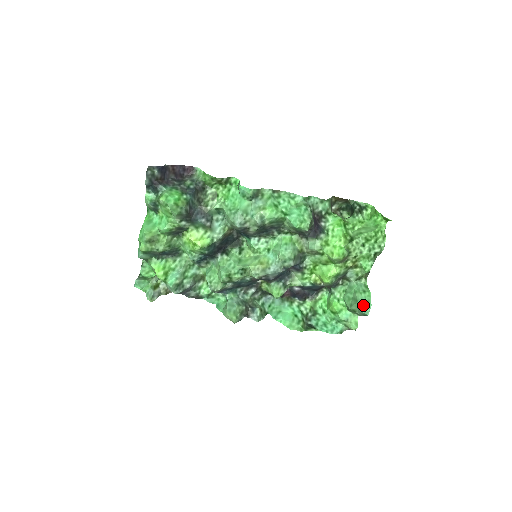
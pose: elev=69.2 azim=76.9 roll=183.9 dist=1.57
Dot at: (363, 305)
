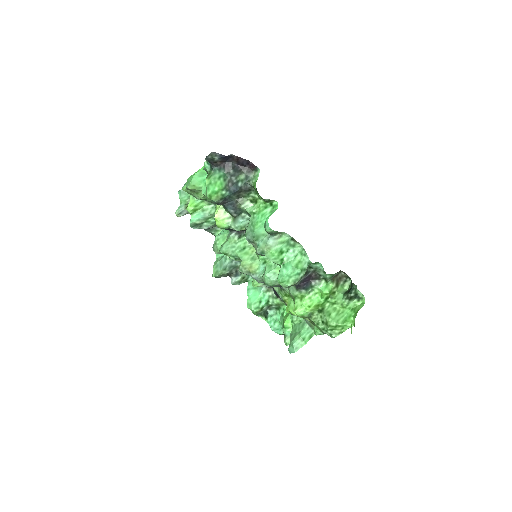
Dot at: (292, 346)
